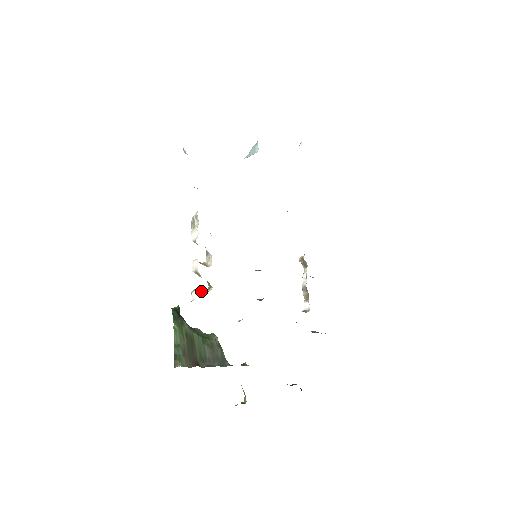
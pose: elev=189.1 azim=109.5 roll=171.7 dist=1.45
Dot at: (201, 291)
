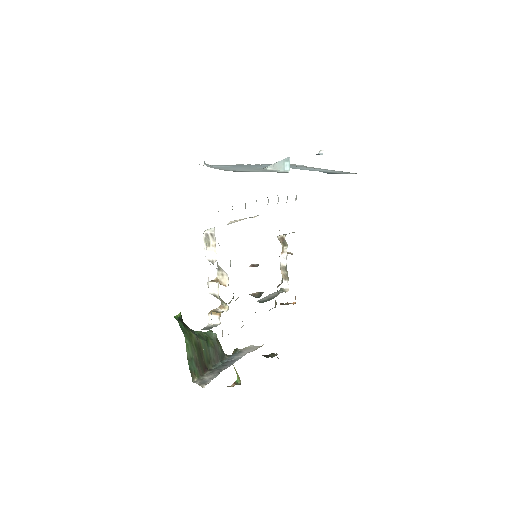
Dot at: (218, 311)
